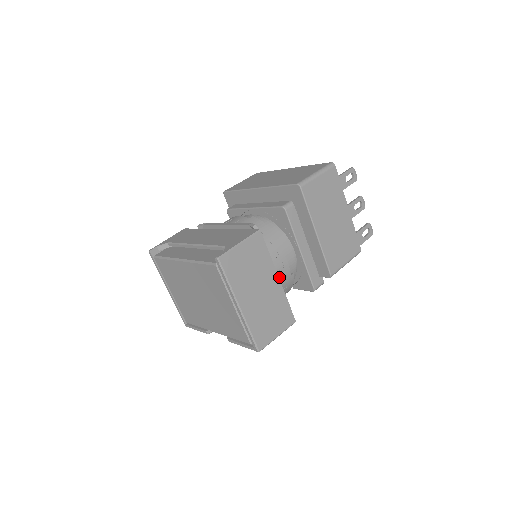
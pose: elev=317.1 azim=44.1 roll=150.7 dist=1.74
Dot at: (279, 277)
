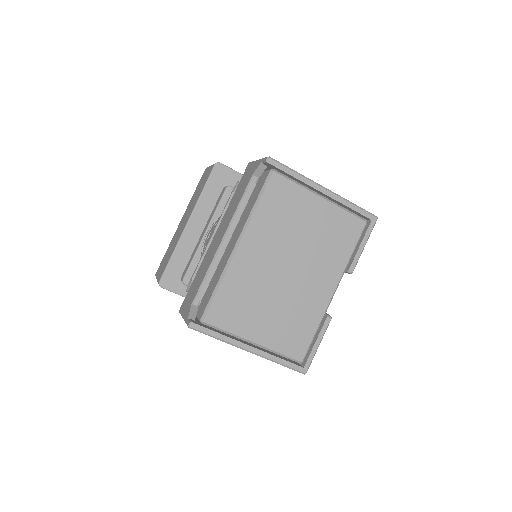
Dot at: occluded
